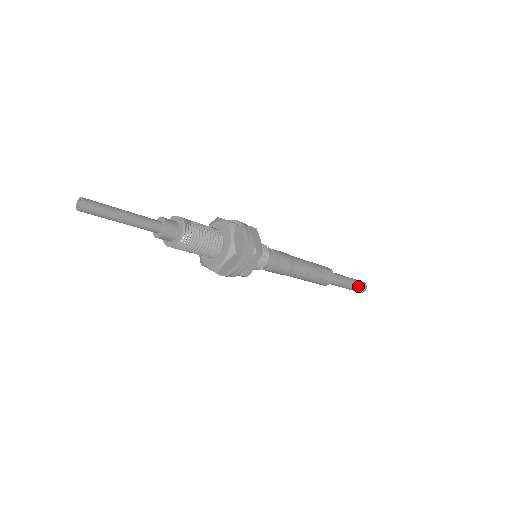
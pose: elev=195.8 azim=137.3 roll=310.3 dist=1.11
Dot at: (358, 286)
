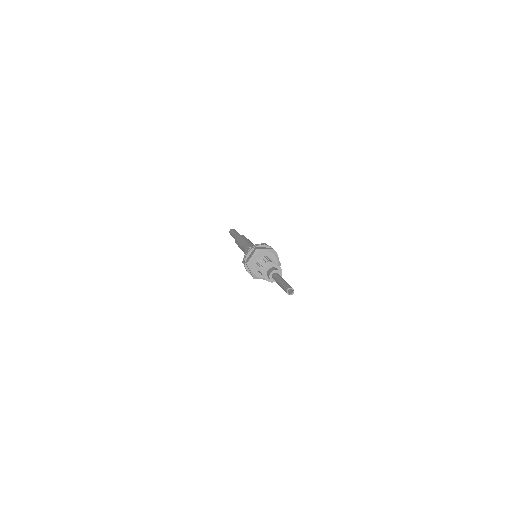
Dot at: occluded
